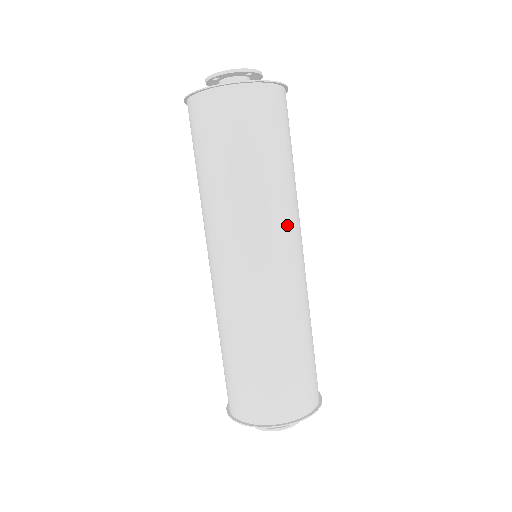
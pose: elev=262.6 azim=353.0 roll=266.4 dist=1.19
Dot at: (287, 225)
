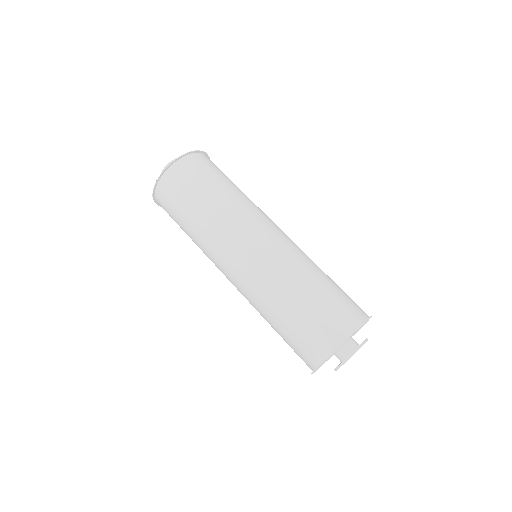
Dot at: (232, 232)
